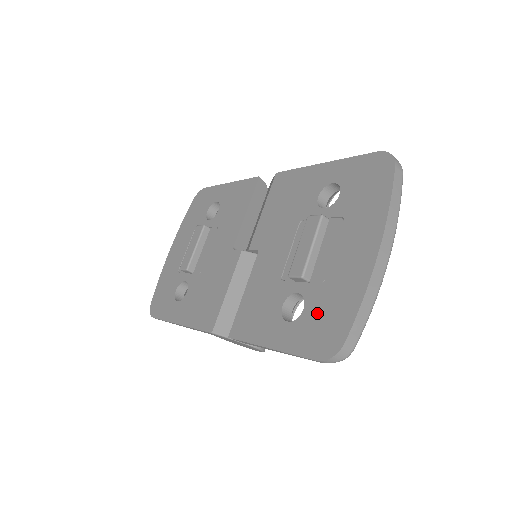
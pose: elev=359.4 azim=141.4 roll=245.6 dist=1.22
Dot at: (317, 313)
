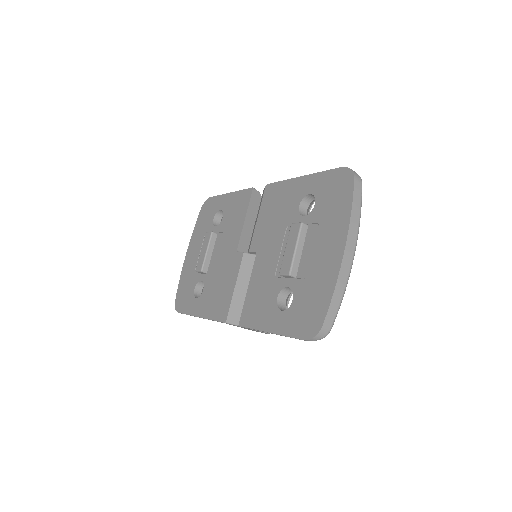
Dot at: (302, 303)
